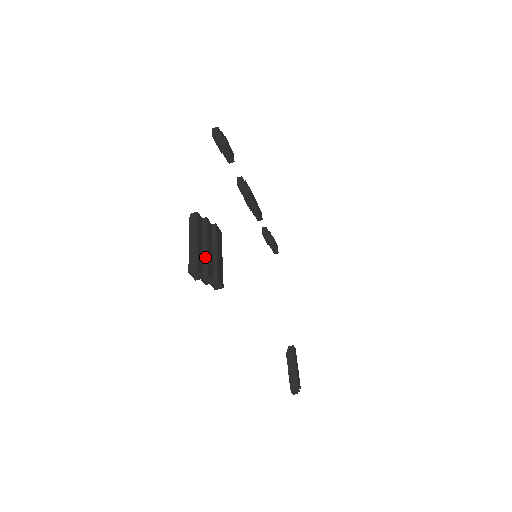
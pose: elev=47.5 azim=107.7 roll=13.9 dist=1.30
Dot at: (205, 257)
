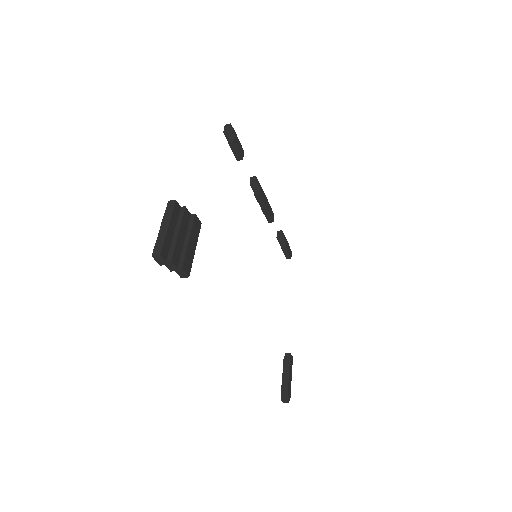
Dot at: (173, 244)
